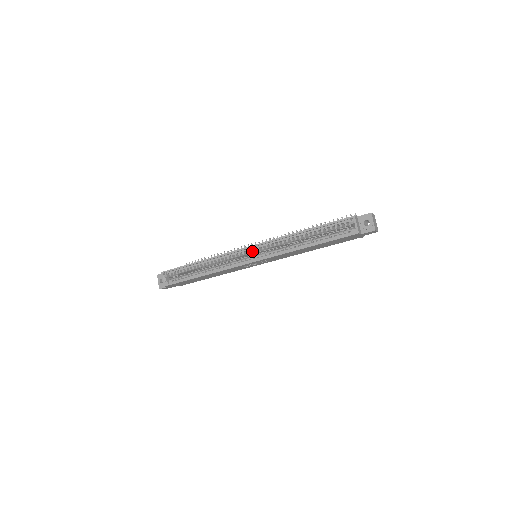
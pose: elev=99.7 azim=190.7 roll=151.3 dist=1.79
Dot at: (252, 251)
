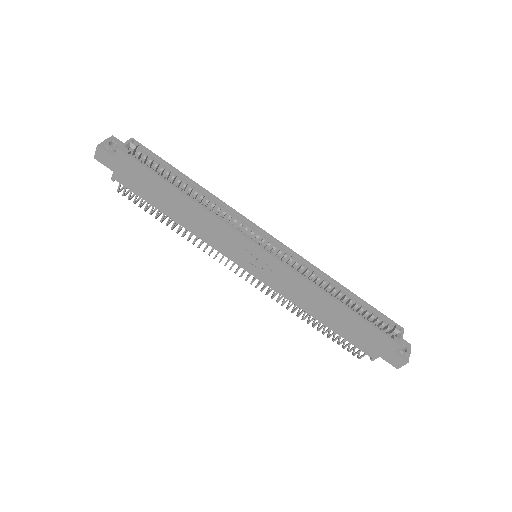
Dot at: (270, 245)
